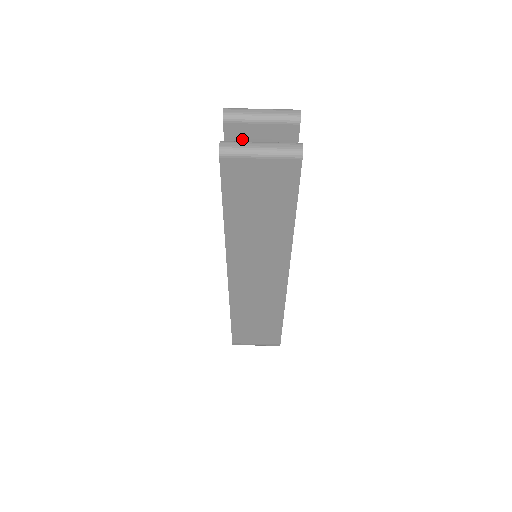
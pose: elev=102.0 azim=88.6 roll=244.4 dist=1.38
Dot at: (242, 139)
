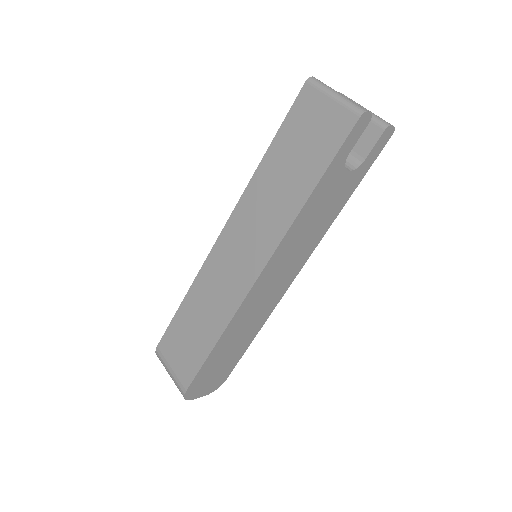
Dot at: occluded
